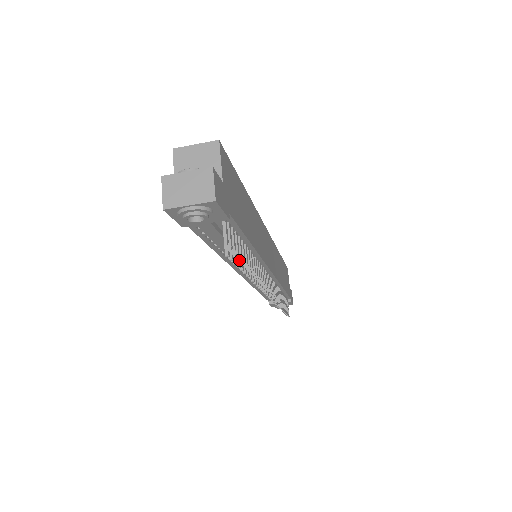
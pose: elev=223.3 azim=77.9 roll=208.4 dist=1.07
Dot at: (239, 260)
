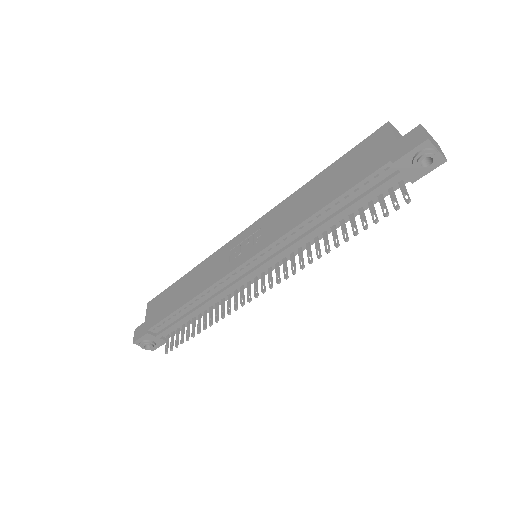
Dot at: occluded
